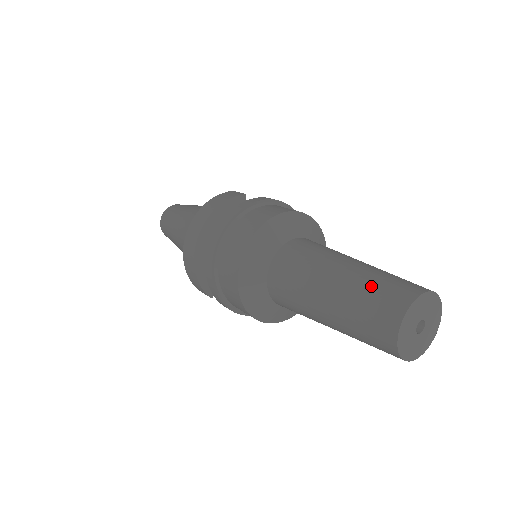
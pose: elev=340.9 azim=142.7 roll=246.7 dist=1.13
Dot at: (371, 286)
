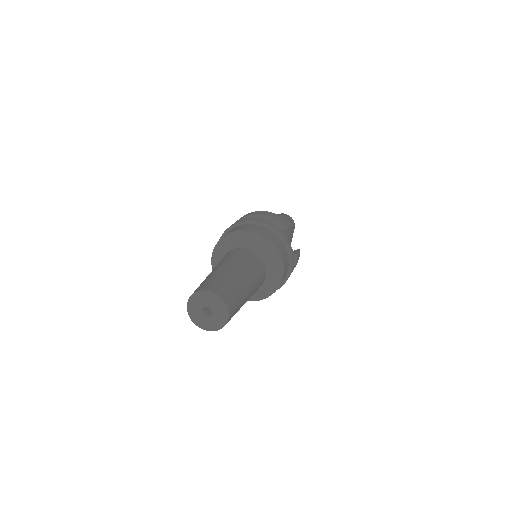
Dot at: (221, 278)
